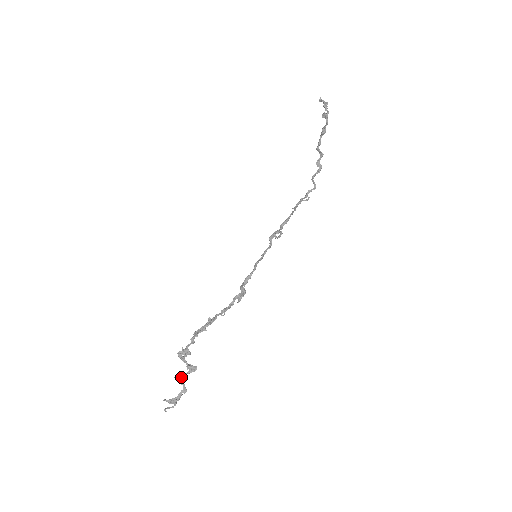
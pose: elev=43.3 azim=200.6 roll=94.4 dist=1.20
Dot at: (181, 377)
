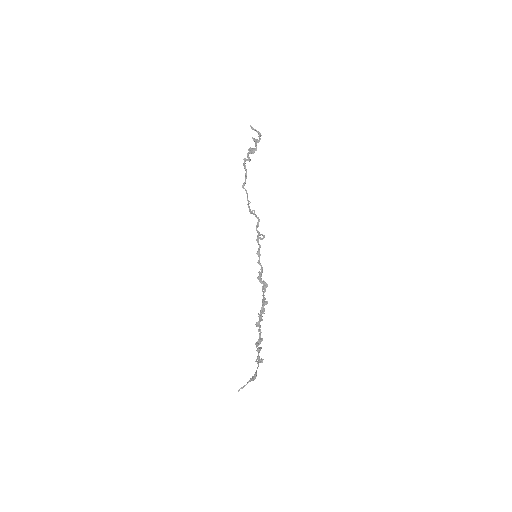
Dot at: (257, 359)
